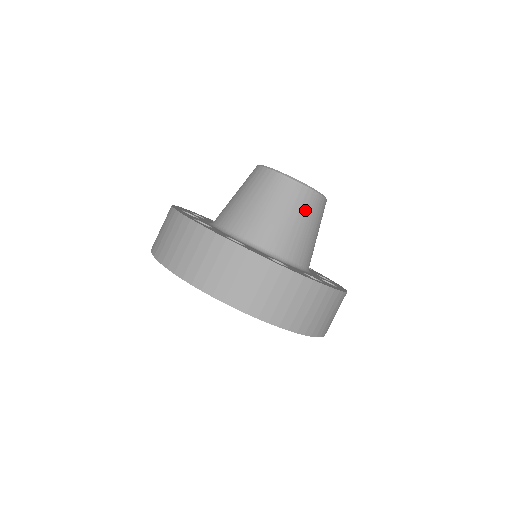
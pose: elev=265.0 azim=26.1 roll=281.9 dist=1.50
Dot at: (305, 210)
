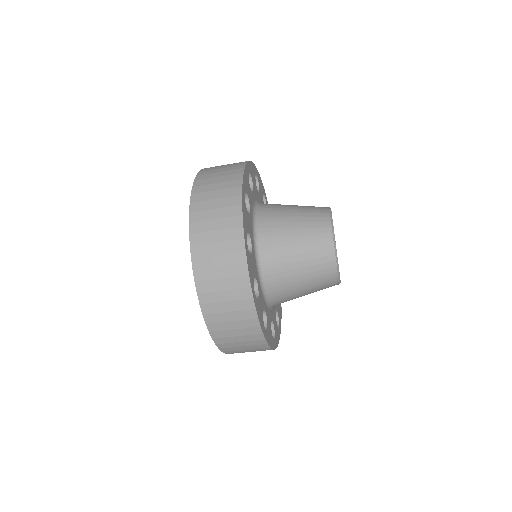
Dot at: (316, 276)
